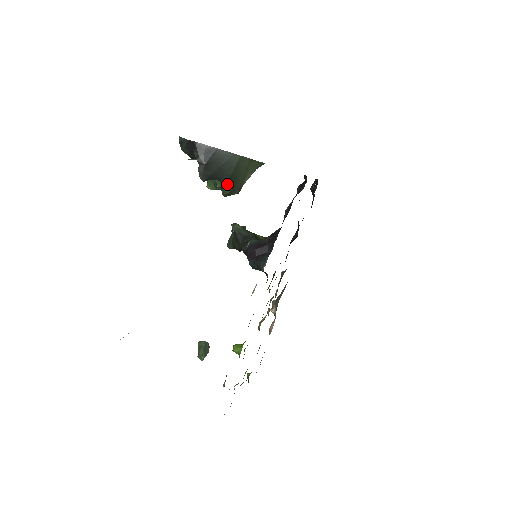
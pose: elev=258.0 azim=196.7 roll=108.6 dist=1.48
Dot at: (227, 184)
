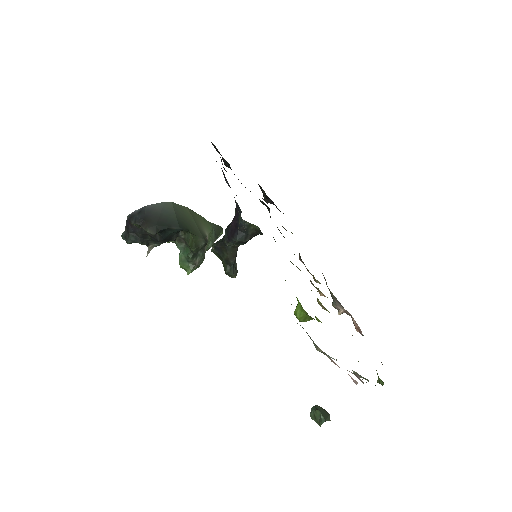
Dot at: (181, 229)
